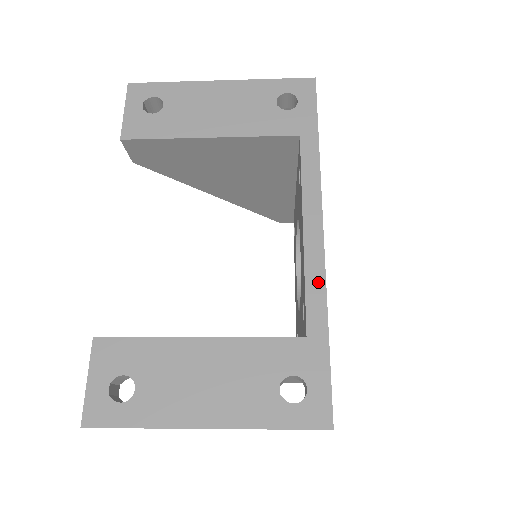
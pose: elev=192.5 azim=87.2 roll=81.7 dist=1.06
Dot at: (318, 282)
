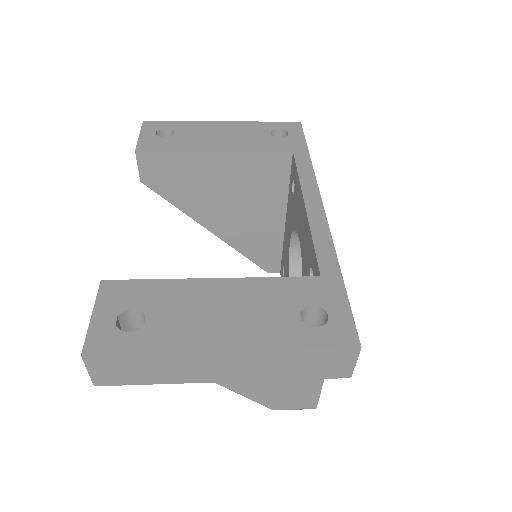
Dot at: (325, 238)
